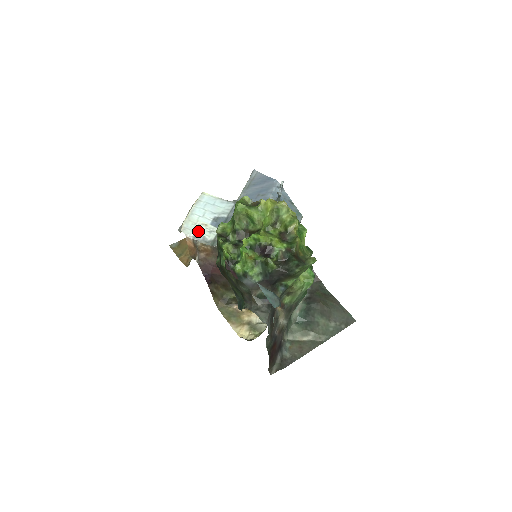
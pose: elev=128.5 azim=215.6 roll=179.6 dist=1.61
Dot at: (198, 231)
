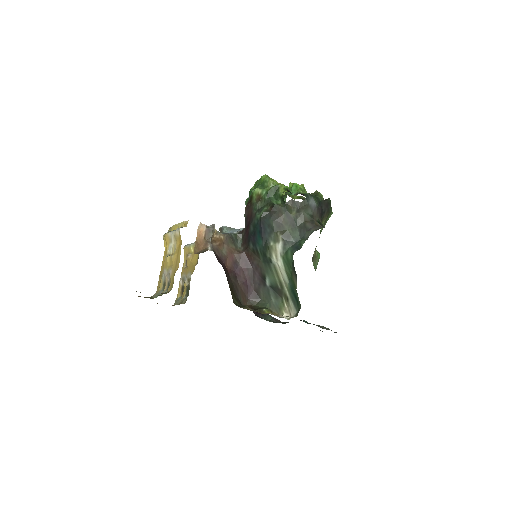
Dot at: occluded
